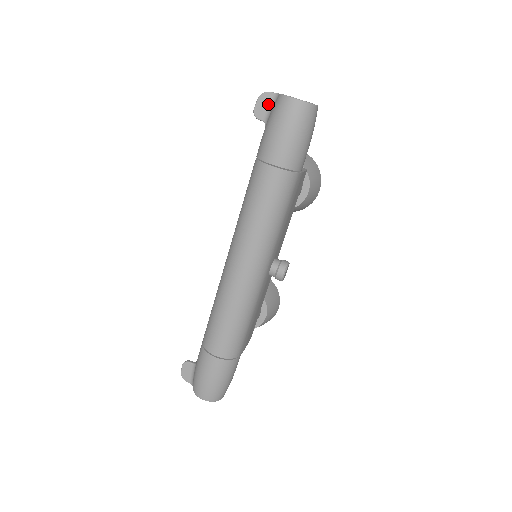
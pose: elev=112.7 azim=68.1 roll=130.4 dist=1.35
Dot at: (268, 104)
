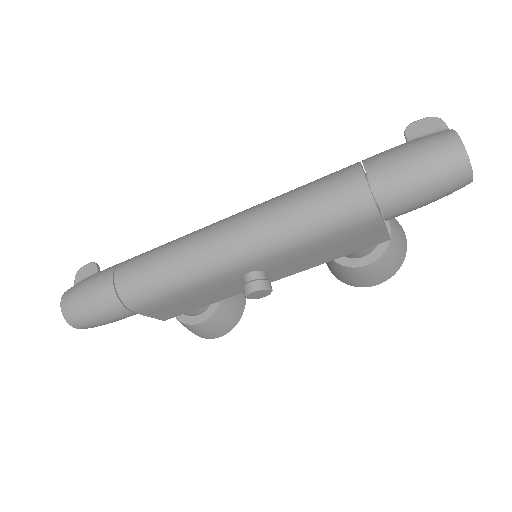
Dot at: (430, 130)
